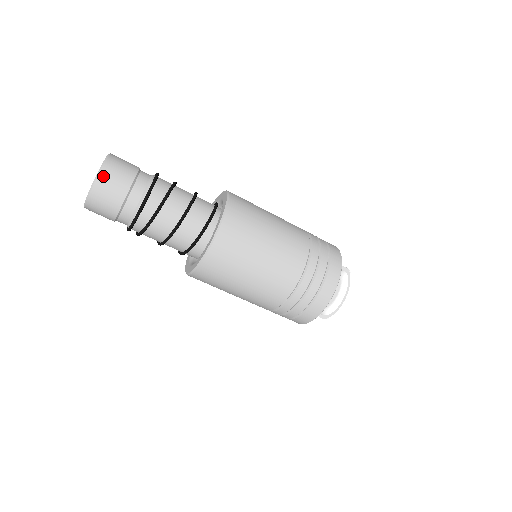
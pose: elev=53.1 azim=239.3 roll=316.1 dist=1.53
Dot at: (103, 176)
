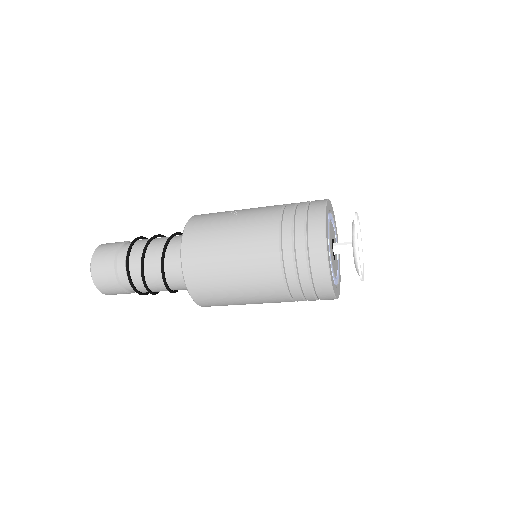
Dot at: (99, 287)
